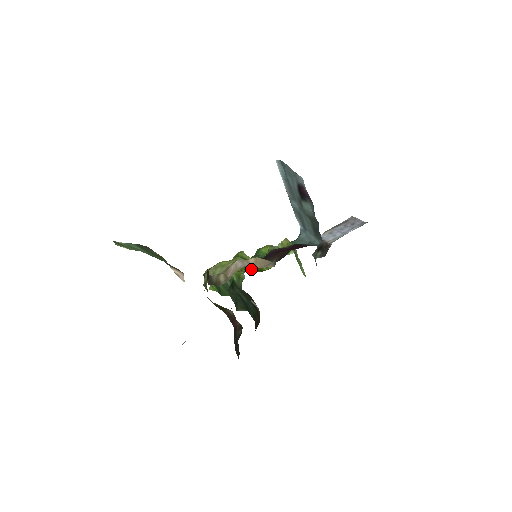
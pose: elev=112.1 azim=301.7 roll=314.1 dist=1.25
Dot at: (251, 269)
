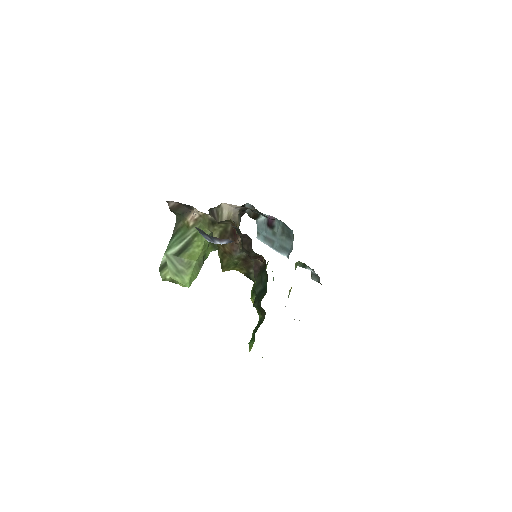
Dot at: occluded
